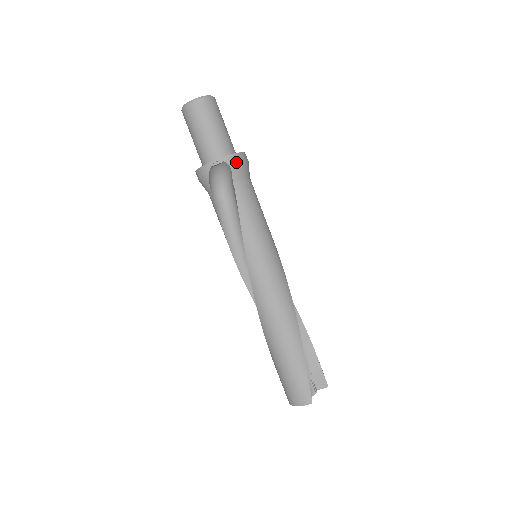
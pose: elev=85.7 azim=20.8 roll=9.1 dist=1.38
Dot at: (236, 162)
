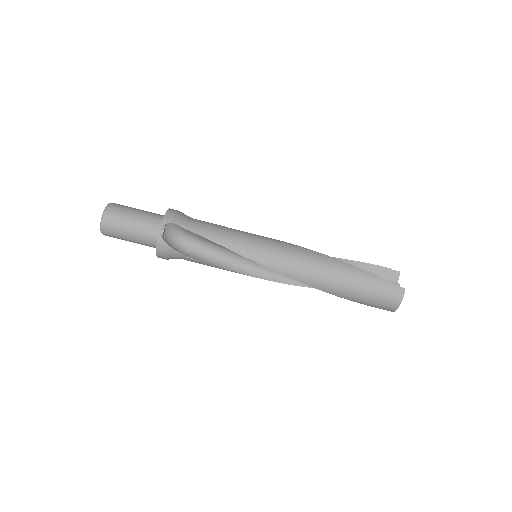
Dot at: (172, 217)
